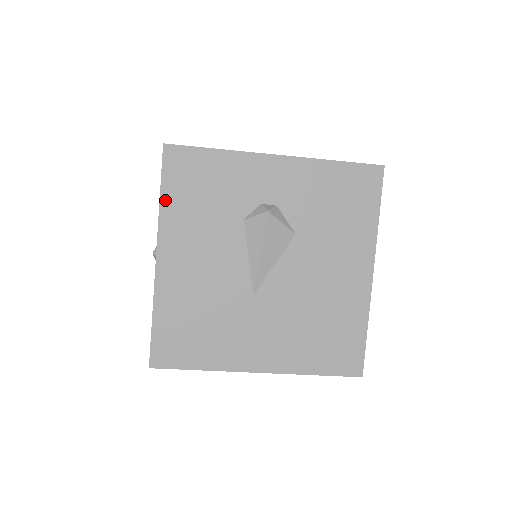
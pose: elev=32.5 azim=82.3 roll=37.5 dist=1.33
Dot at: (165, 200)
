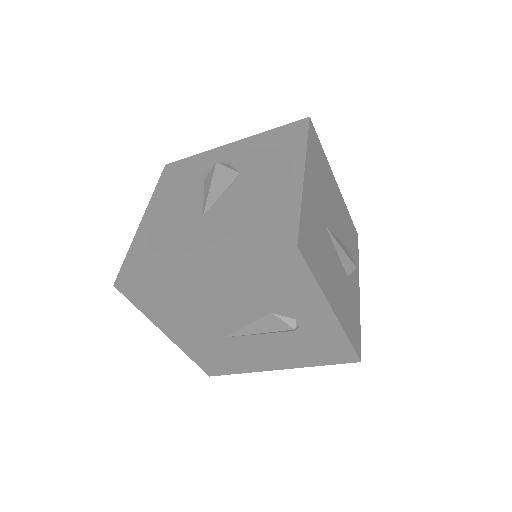
Dot at: (158, 188)
